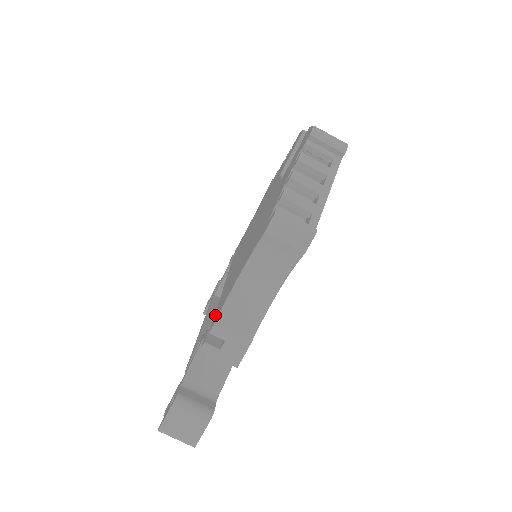
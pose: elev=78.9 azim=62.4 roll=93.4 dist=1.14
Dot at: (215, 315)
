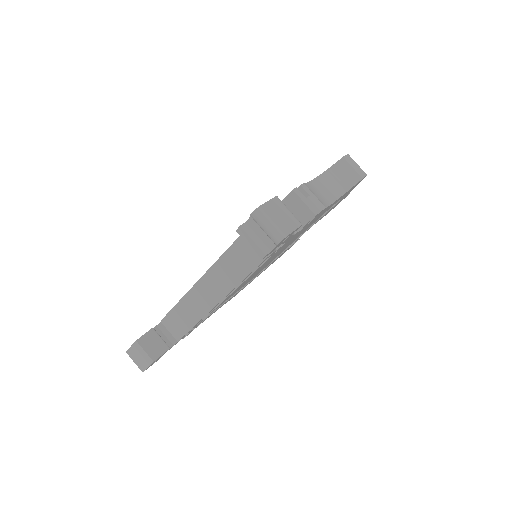
Dot at: occluded
